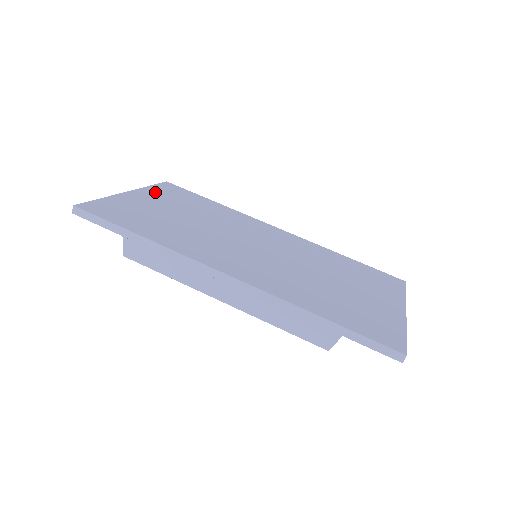
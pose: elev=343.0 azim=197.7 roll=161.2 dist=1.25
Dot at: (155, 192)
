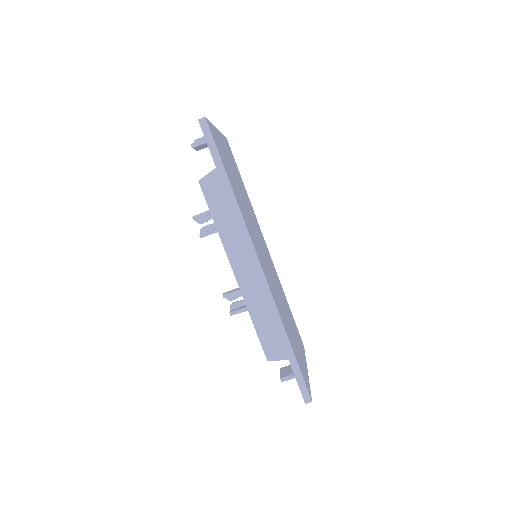
Dot at: (226, 145)
